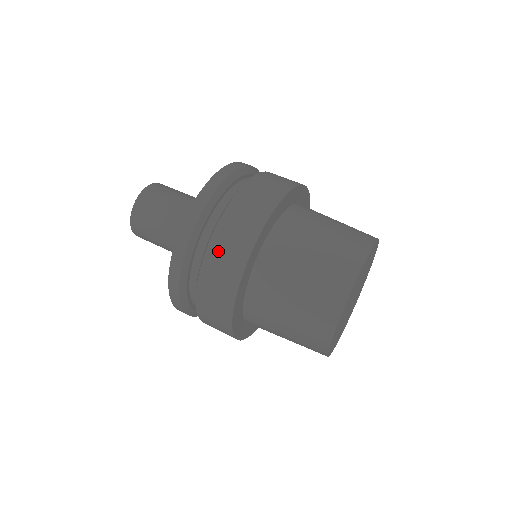
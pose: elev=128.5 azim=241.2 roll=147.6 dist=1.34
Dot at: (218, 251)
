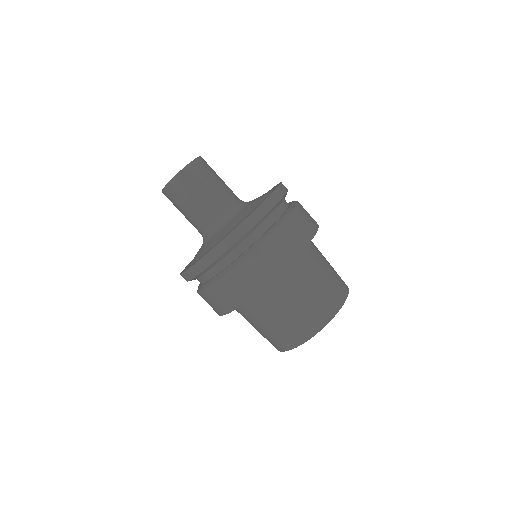
Dot at: (214, 295)
